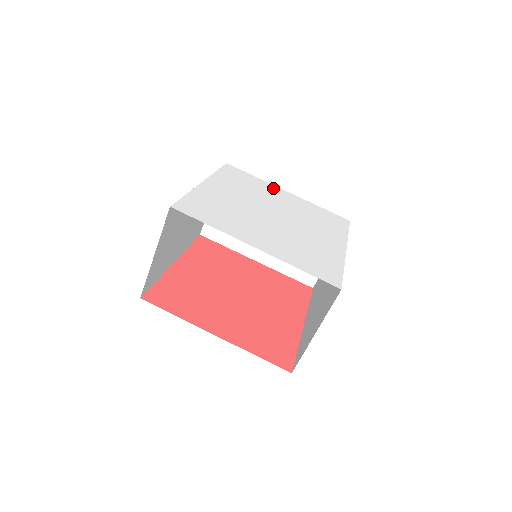
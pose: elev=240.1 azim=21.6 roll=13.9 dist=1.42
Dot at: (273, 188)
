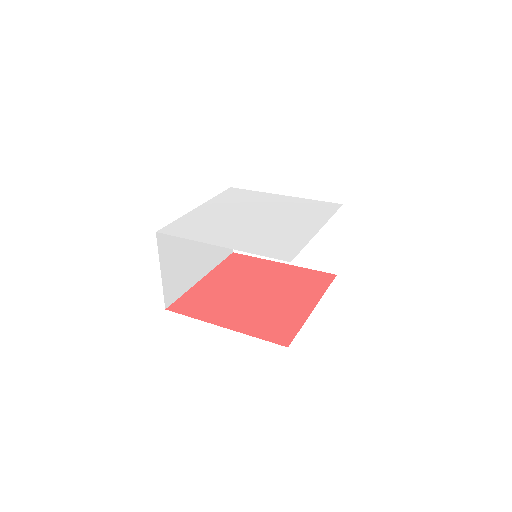
Dot at: (268, 196)
